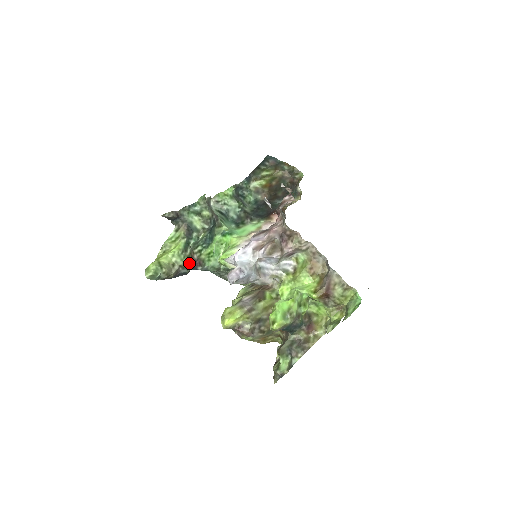
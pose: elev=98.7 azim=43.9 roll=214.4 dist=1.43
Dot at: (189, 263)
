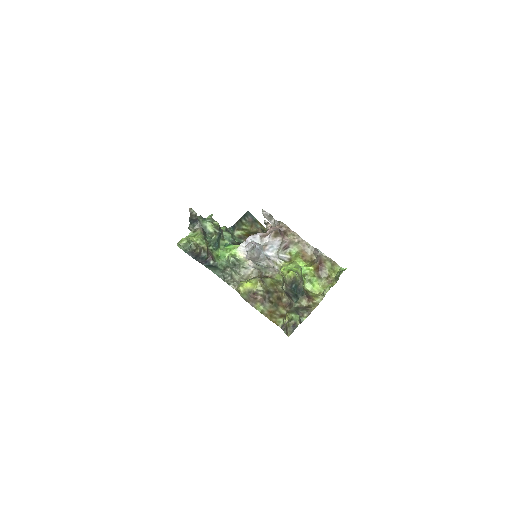
Dot at: (207, 250)
